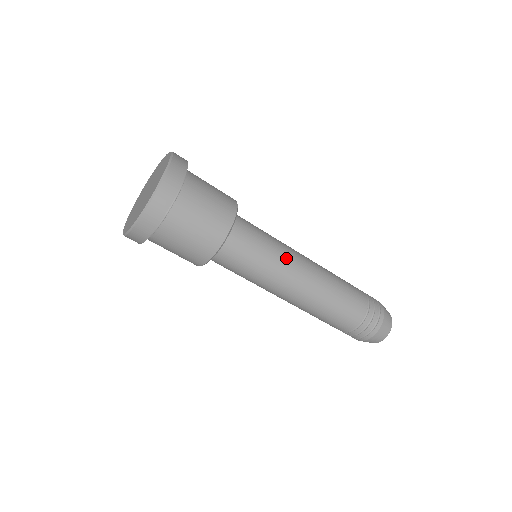
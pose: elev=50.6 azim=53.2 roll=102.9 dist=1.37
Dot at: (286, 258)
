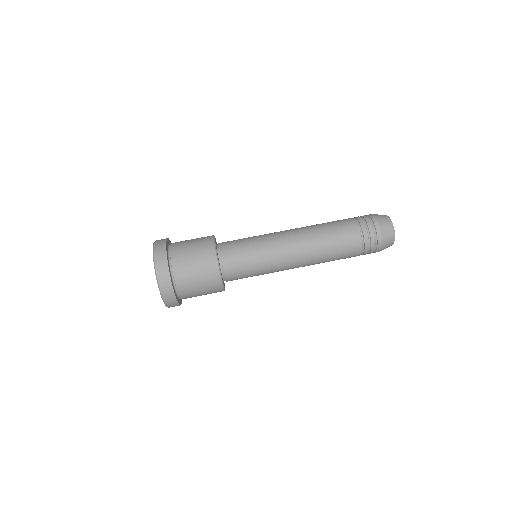
Dot at: occluded
